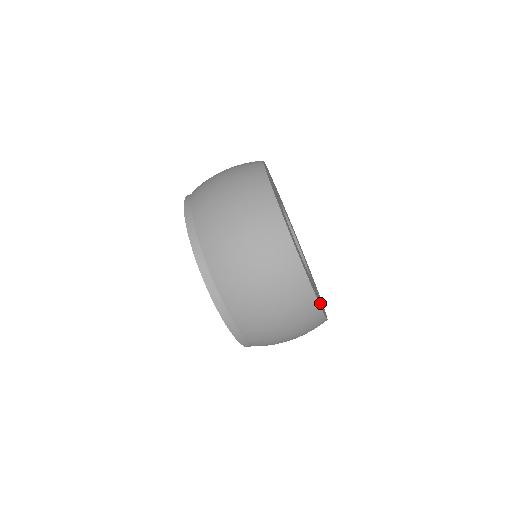
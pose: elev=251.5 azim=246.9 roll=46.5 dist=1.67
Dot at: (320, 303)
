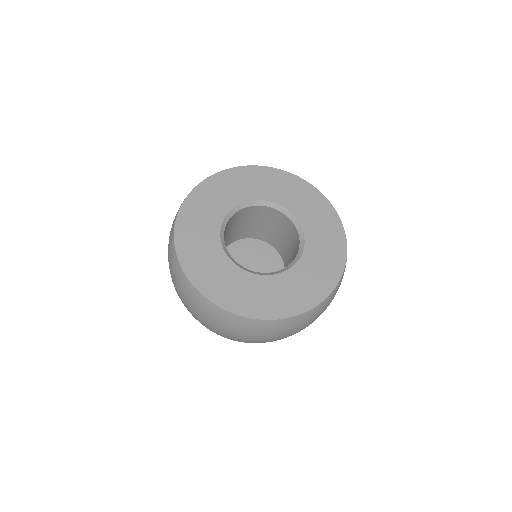
Dot at: (271, 305)
